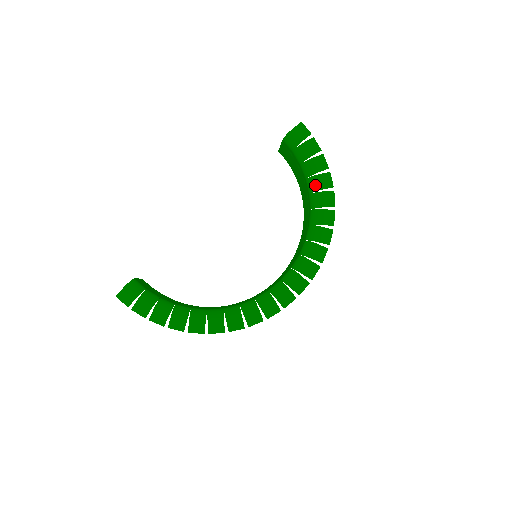
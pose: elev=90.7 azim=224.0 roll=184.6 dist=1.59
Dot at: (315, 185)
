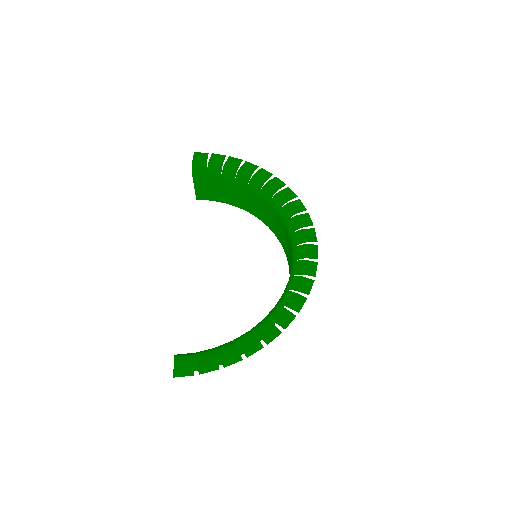
Dot at: (245, 176)
